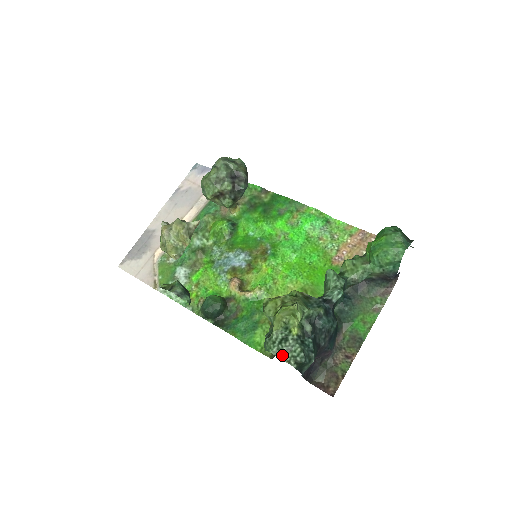
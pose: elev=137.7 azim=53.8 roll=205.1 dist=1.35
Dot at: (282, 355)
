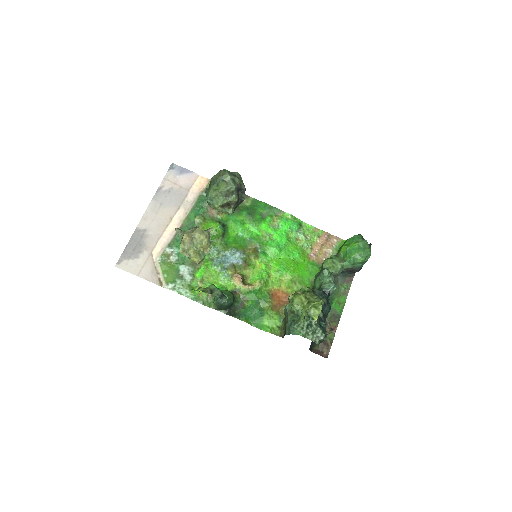
Dot at: (310, 337)
